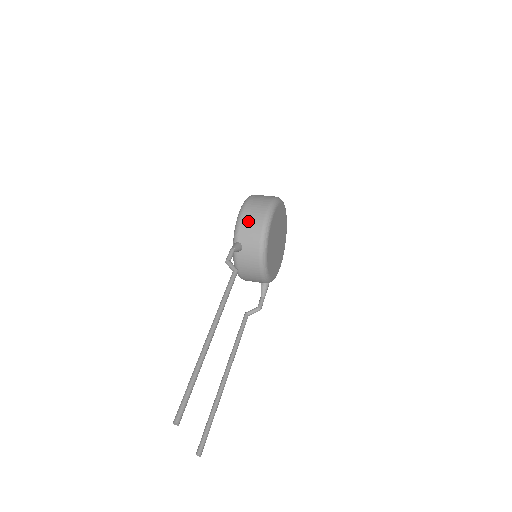
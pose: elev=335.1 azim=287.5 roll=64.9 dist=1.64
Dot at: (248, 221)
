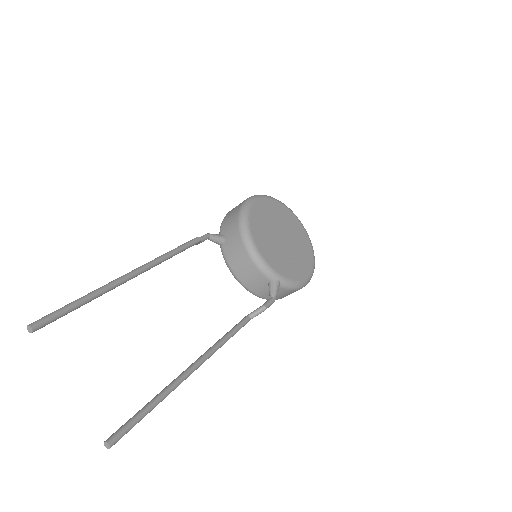
Dot at: (230, 213)
